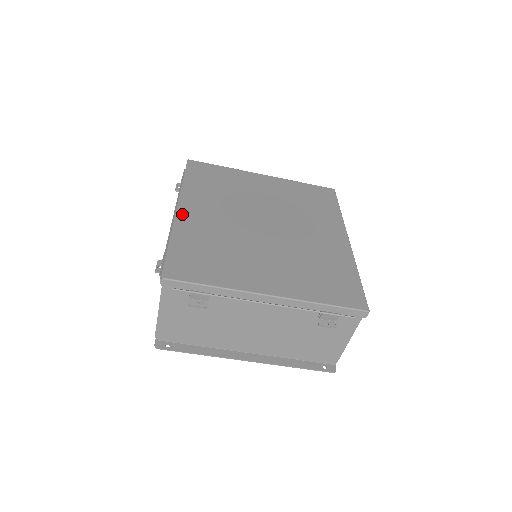
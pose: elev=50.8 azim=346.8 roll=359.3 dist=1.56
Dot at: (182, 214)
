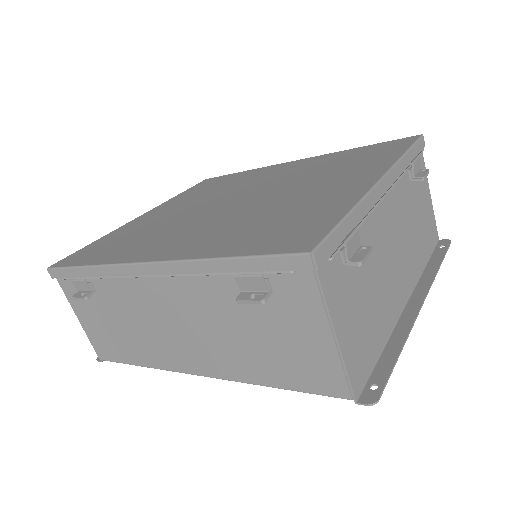
Dot at: (164, 256)
